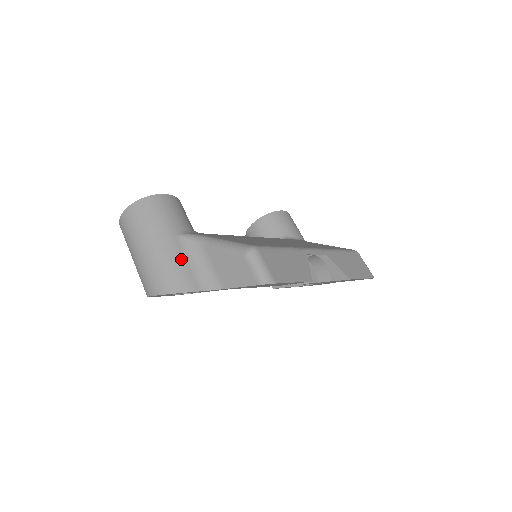
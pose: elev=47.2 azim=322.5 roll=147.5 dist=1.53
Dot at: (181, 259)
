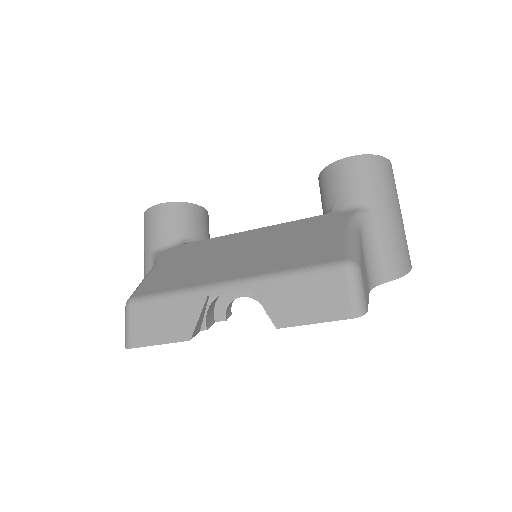
Dot at: occluded
